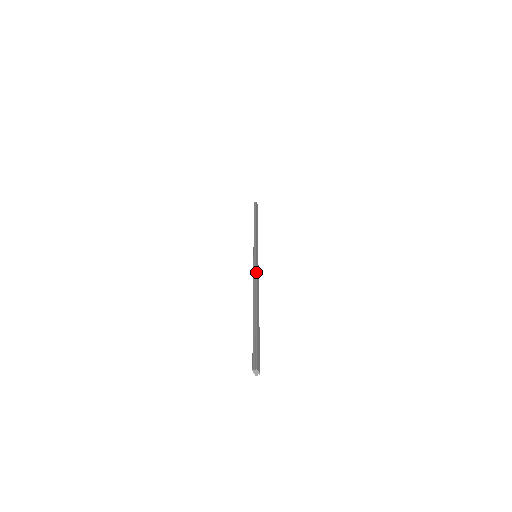
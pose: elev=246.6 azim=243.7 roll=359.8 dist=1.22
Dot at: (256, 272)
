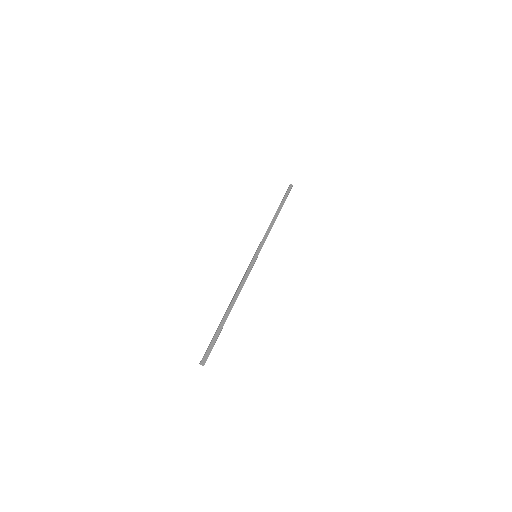
Dot at: (244, 276)
